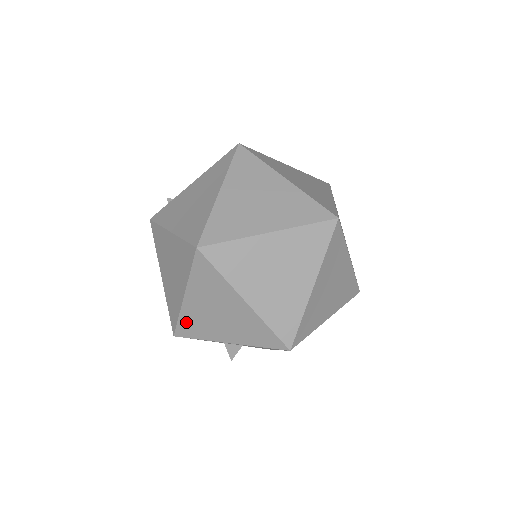
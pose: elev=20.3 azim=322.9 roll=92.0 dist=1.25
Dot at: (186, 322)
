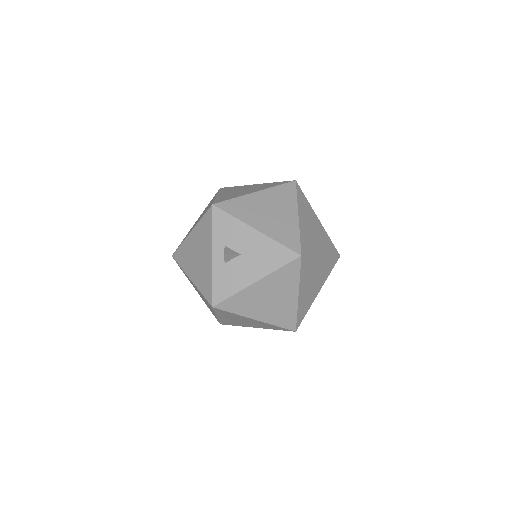
Dot at: (237, 203)
